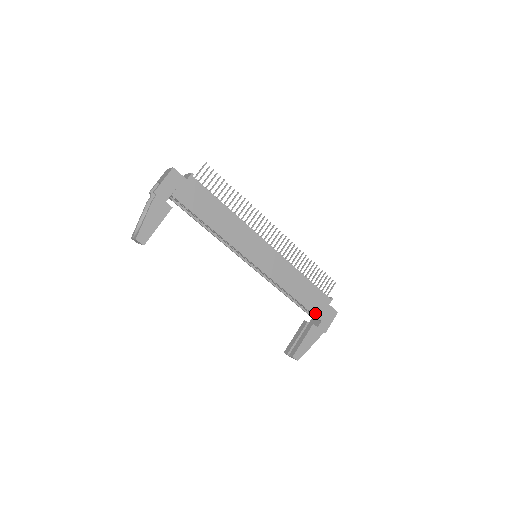
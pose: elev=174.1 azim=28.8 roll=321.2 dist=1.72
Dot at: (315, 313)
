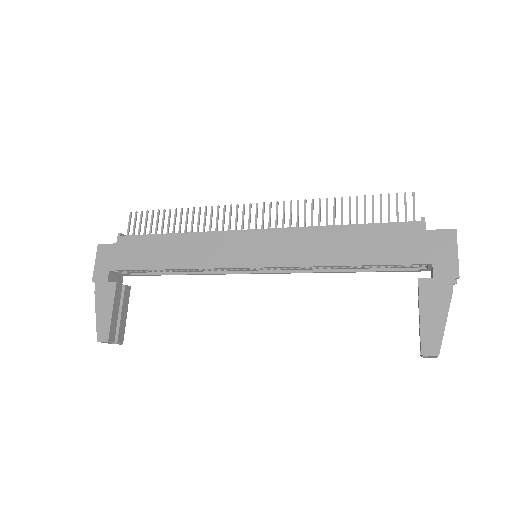
Dot at: (408, 260)
